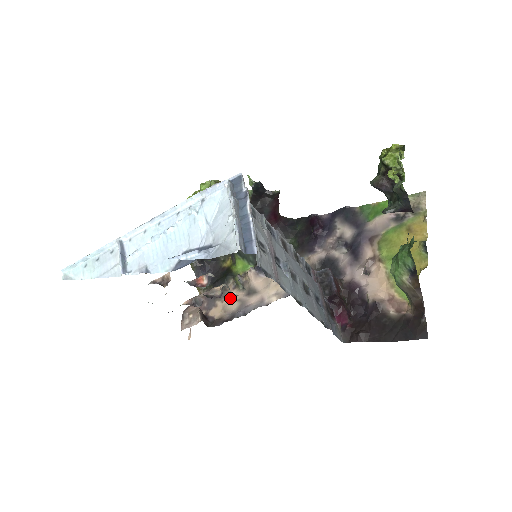
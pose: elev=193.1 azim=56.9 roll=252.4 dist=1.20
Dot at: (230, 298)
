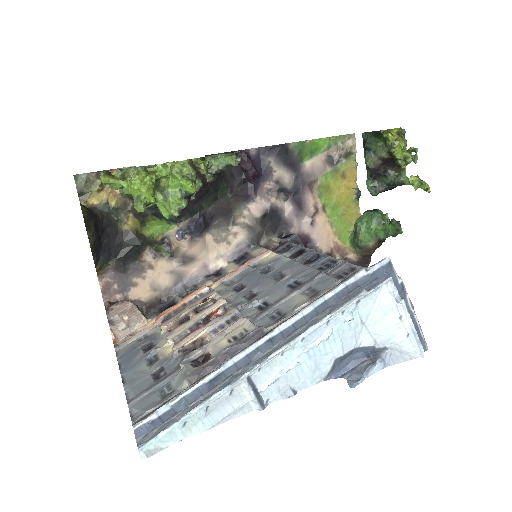
Dot at: (154, 271)
